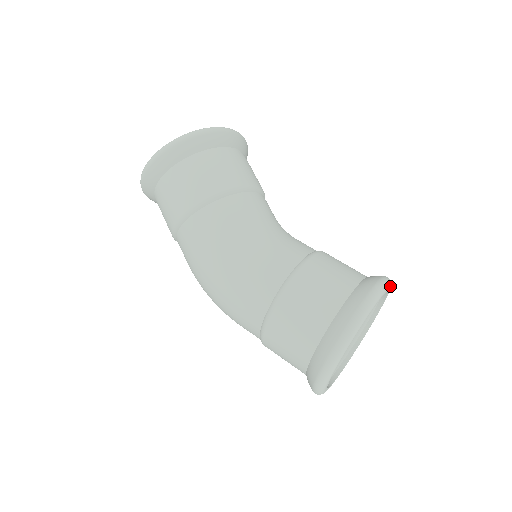
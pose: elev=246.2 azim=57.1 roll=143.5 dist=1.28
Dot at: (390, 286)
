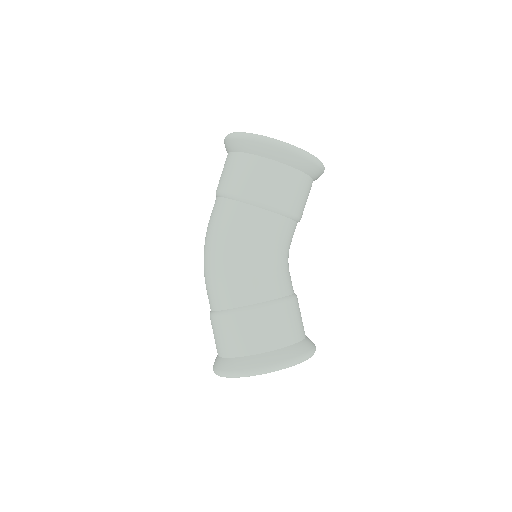
Dot at: occluded
